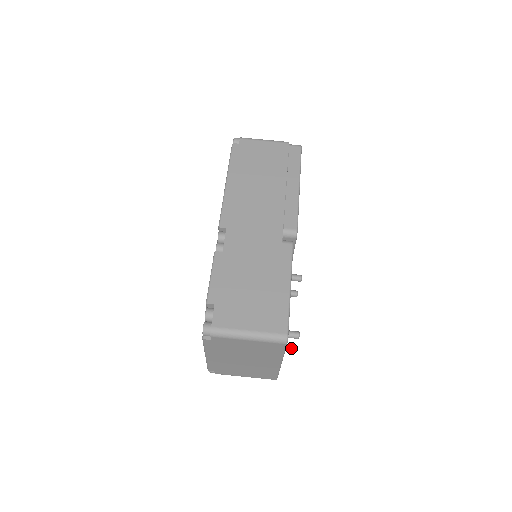
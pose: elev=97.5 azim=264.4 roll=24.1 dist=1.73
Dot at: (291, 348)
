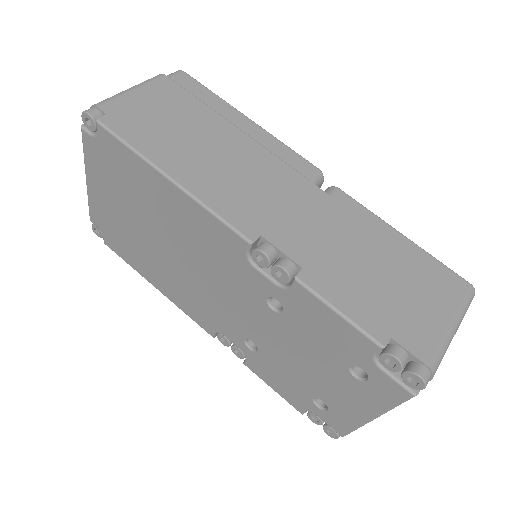
Dot at: occluded
